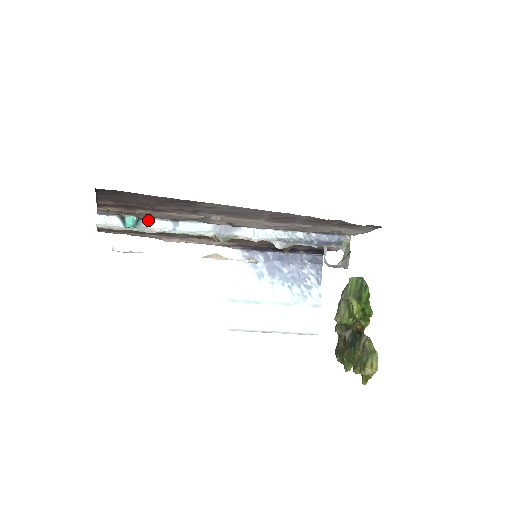
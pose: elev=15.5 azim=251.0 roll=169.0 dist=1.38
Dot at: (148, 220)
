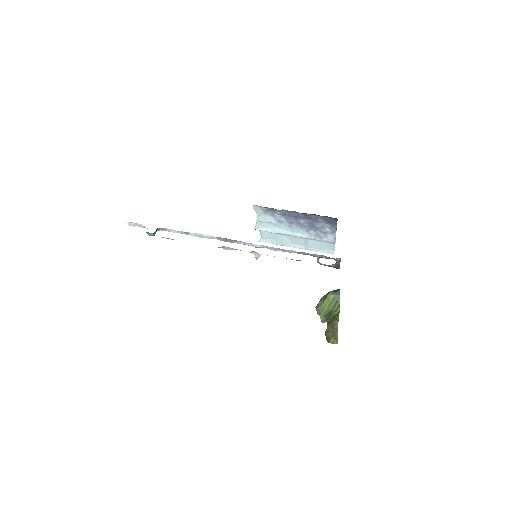
Dot at: (164, 228)
